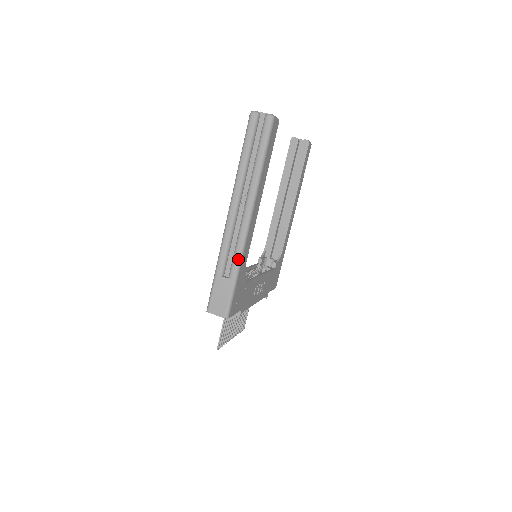
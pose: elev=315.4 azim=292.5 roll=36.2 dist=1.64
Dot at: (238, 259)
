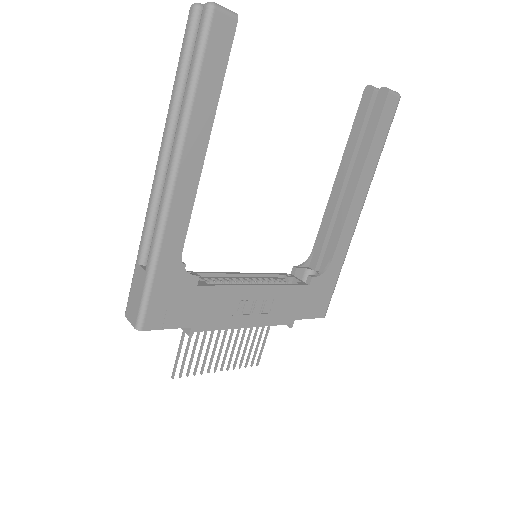
Dot at: (155, 241)
